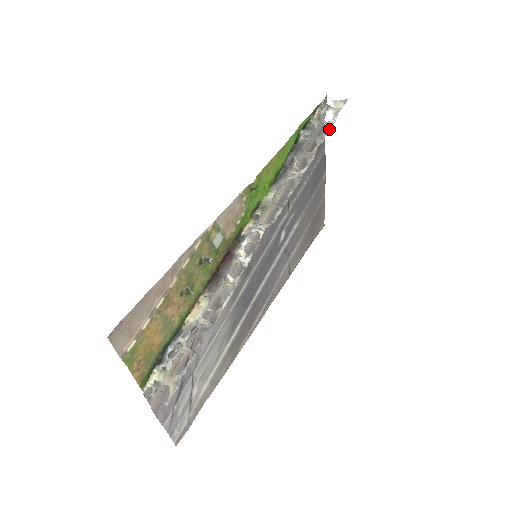
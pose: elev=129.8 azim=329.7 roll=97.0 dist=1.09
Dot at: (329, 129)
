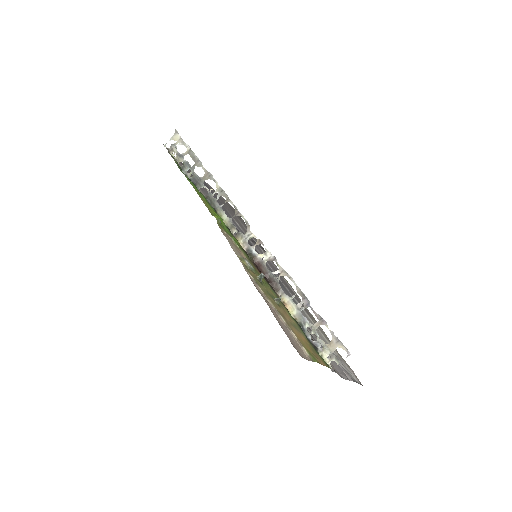
Dot at: (193, 153)
